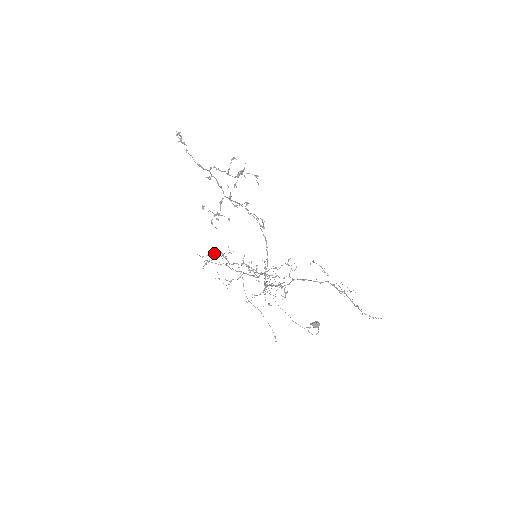
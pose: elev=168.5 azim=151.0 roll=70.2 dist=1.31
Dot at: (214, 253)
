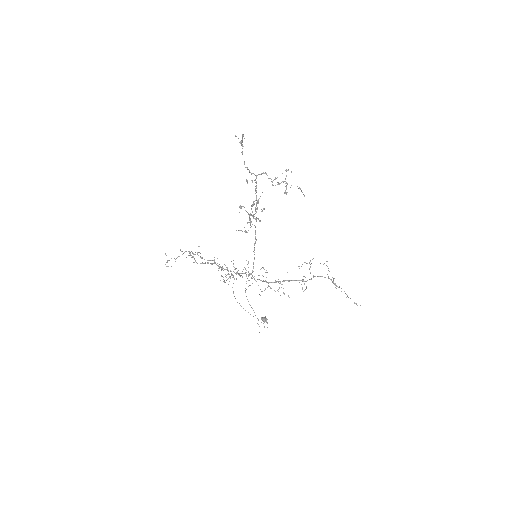
Dot at: occluded
